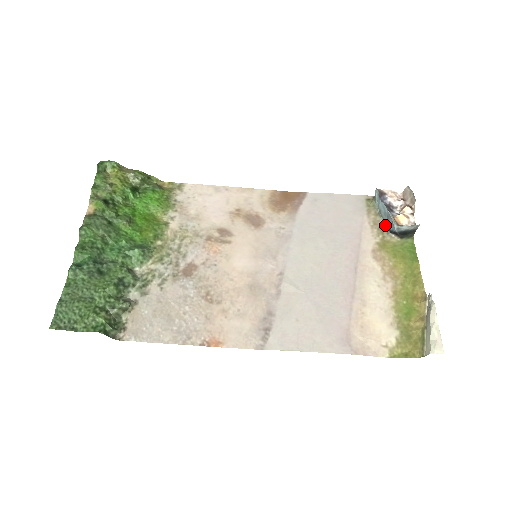
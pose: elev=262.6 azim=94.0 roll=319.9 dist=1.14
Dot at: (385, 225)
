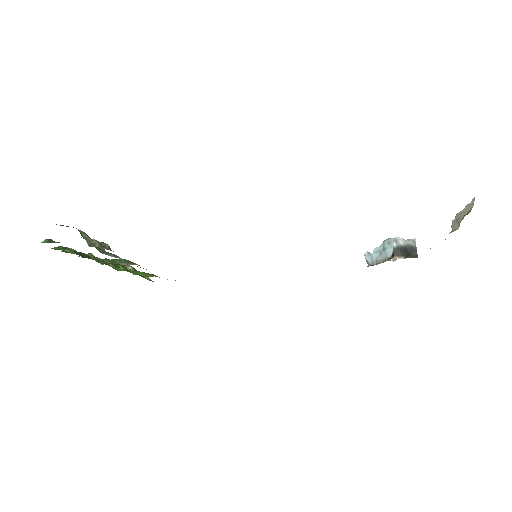
Dot at: (386, 259)
